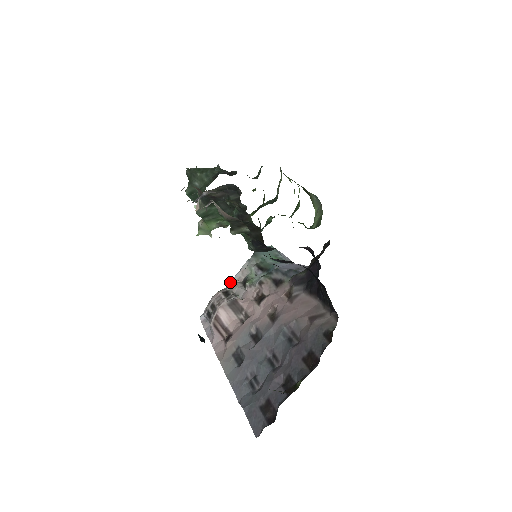
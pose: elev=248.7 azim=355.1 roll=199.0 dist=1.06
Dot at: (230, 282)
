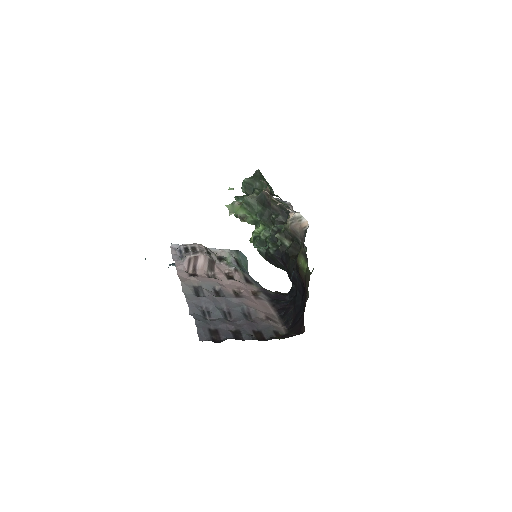
Dot at: (209, 248)
